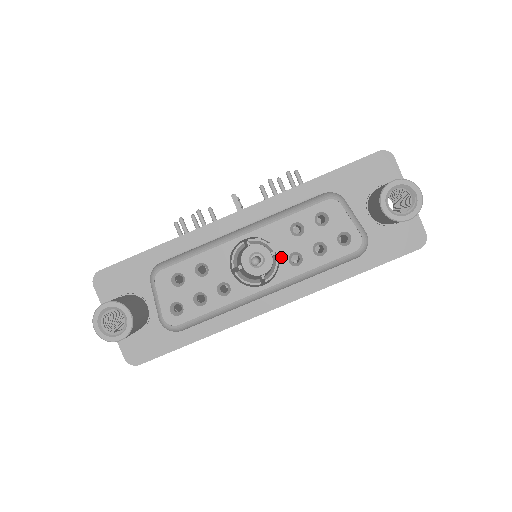
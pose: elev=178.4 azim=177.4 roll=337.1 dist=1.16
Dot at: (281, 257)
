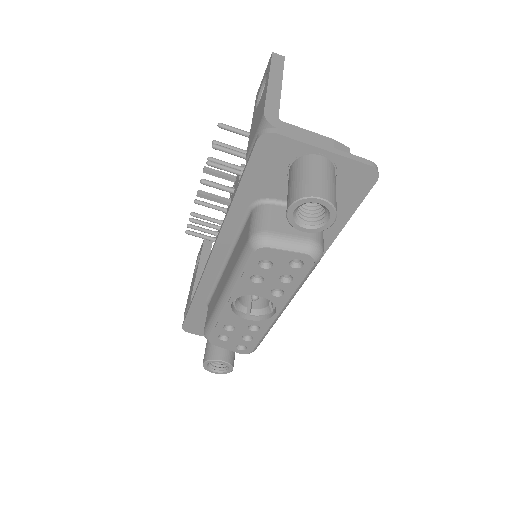
Dot at: (266, 297)
